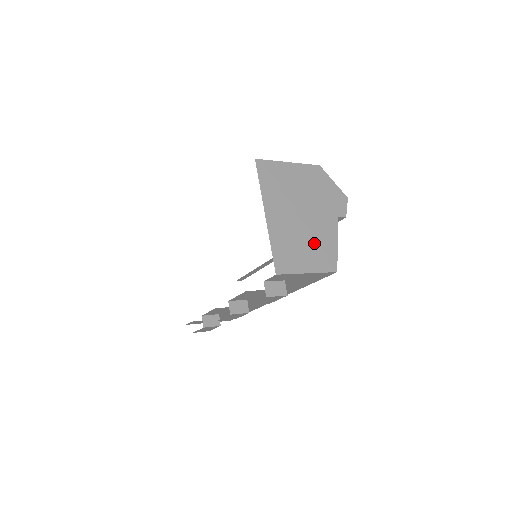
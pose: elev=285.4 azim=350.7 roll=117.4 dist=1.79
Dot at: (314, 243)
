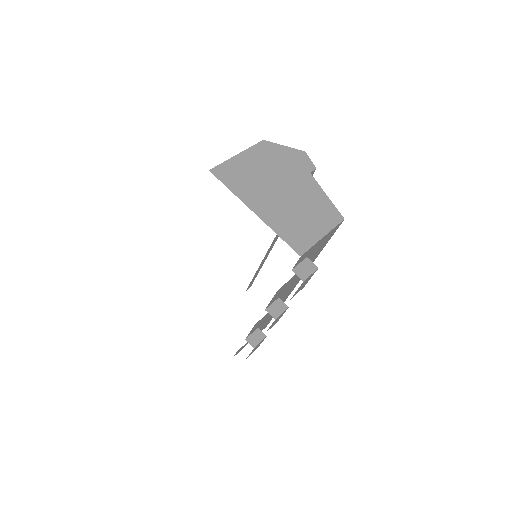
Dot at: (309, 208)
